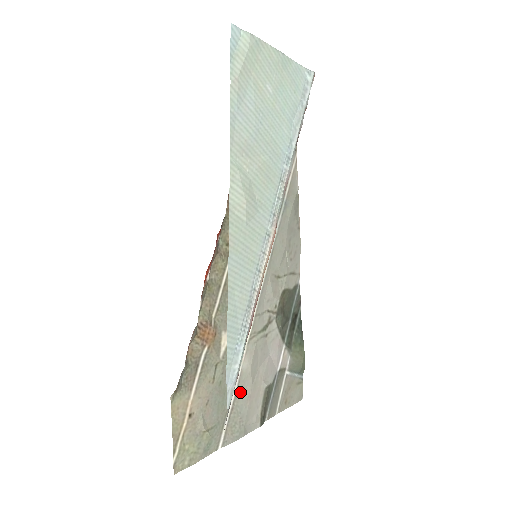
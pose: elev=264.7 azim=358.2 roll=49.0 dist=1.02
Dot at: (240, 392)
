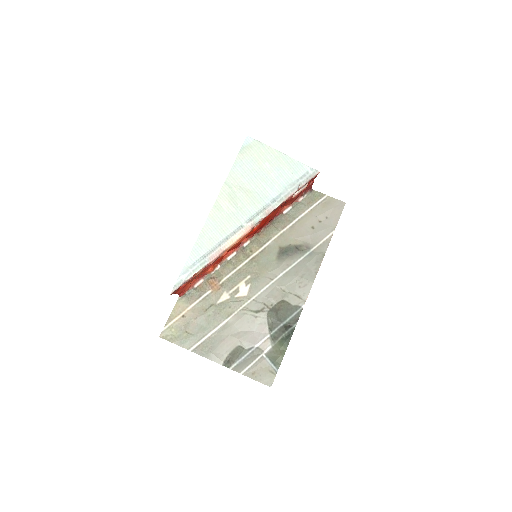
Dot at: (220, 333)
